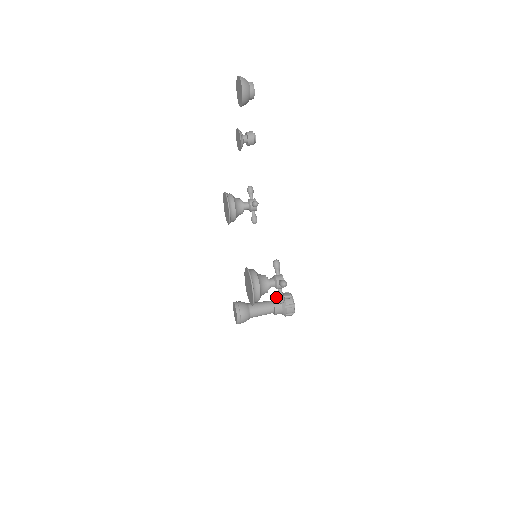
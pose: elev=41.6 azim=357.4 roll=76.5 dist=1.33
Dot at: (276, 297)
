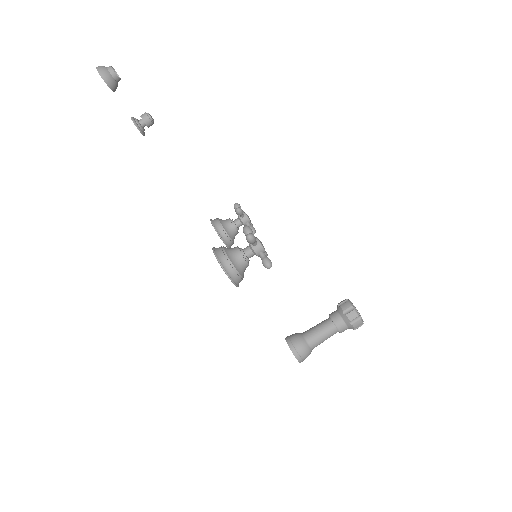
Dot at: occluded
